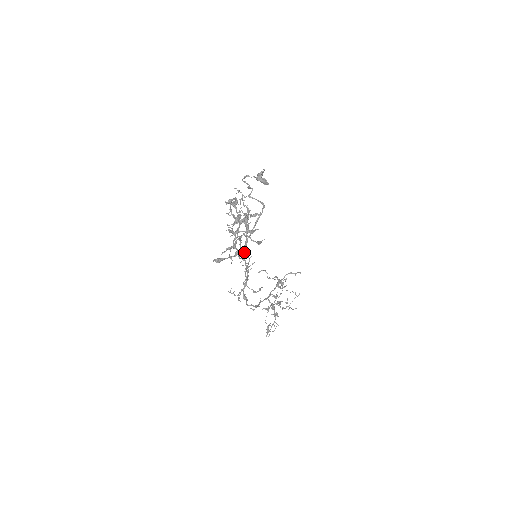
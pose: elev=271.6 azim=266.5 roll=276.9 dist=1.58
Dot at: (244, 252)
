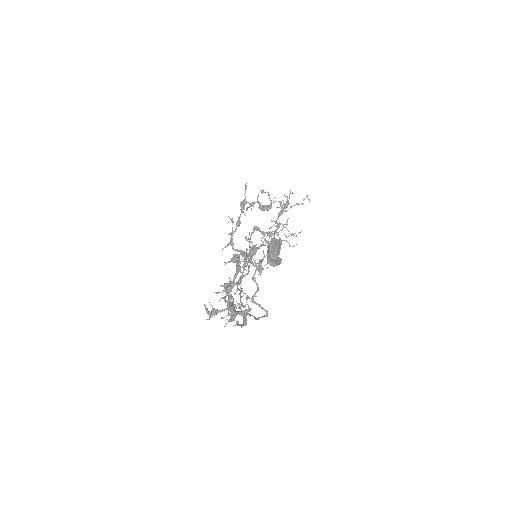
Dot at: (240, 308)
